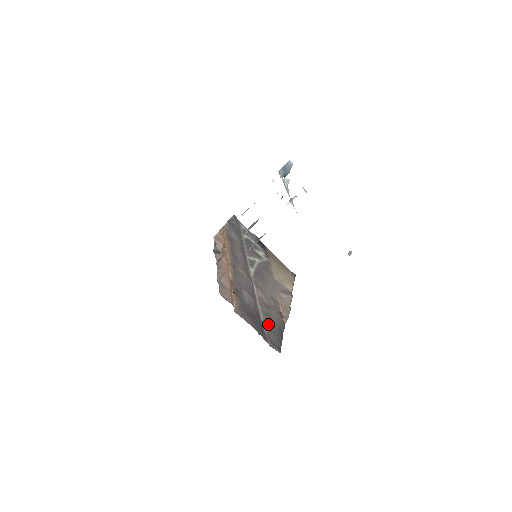
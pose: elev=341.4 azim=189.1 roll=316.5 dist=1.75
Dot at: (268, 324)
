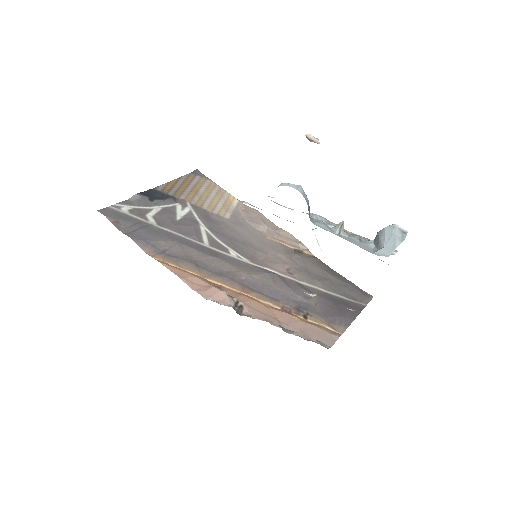
Dot at: (331, 287)
